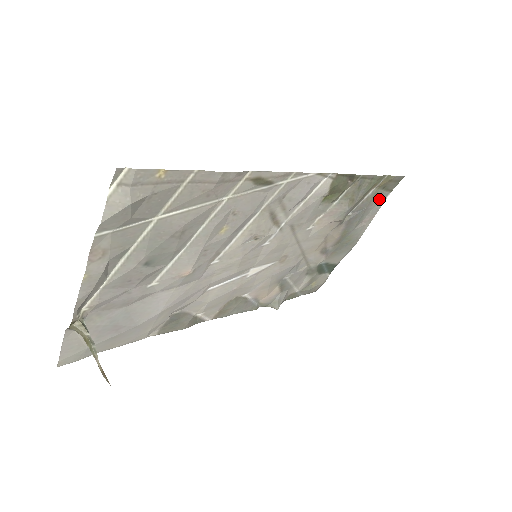
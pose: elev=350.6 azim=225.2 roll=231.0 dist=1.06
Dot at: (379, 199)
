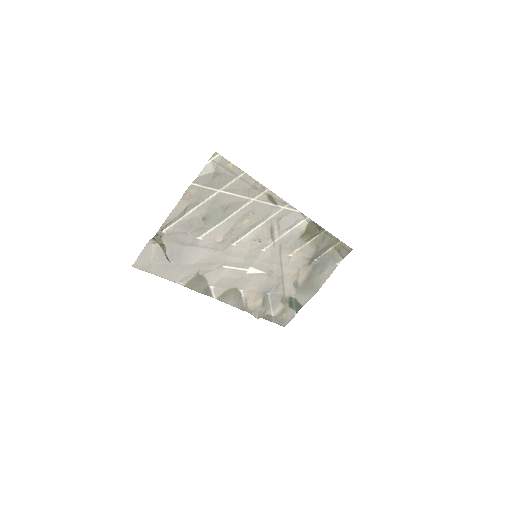
Dot at: (335, 260)
